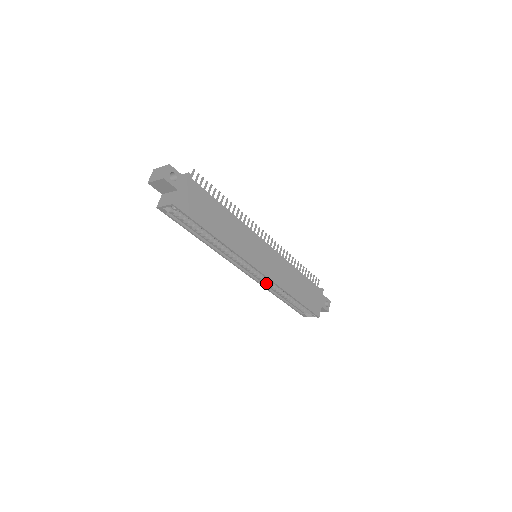
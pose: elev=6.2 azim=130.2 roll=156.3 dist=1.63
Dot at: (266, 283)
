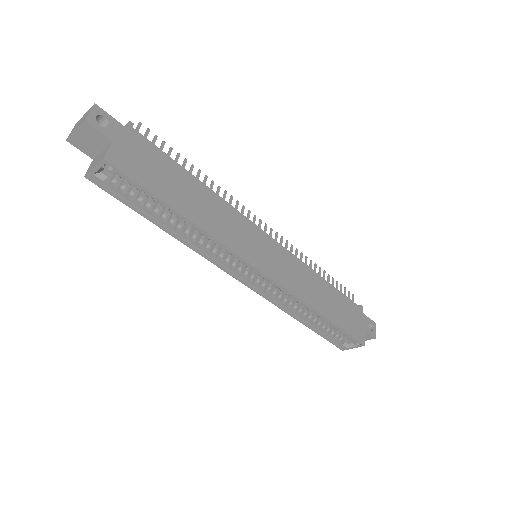
Dot at: (278, 298)
